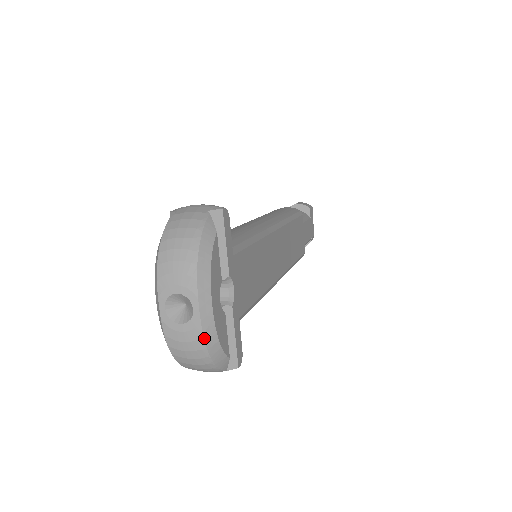
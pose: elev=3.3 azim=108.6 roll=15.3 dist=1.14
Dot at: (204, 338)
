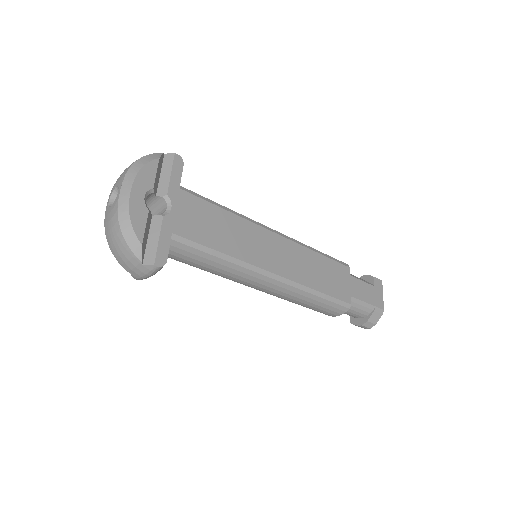
Dot at: (118, 211)
